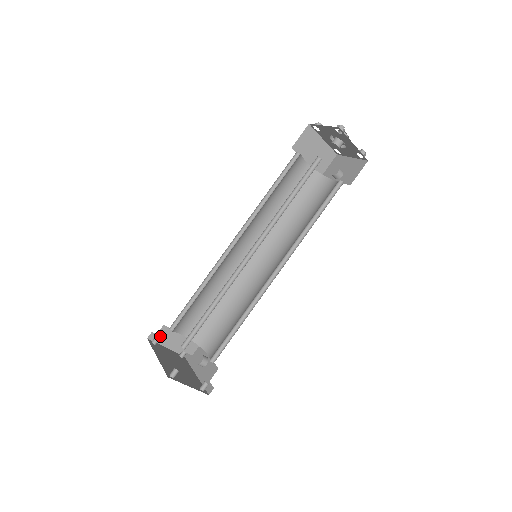
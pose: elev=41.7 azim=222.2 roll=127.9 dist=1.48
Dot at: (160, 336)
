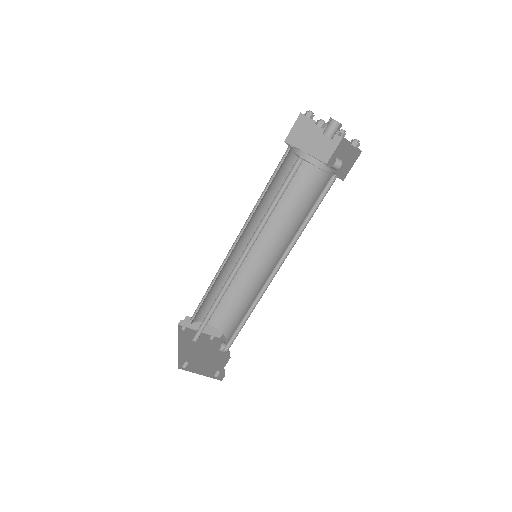
Dot at: (186, 324)
